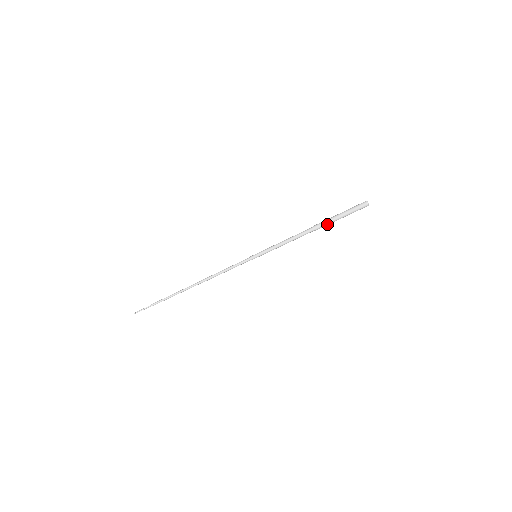
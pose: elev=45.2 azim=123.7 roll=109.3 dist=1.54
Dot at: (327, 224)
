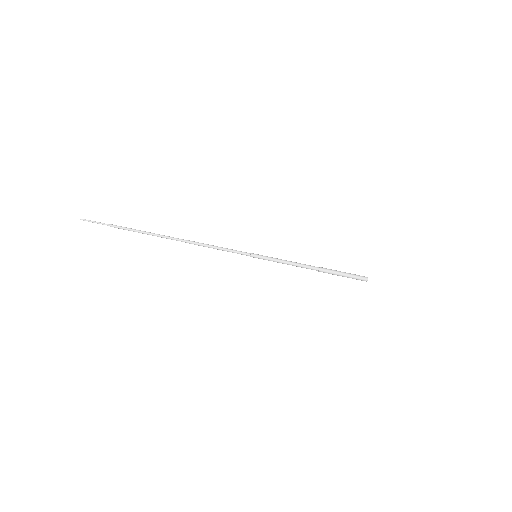
Dot at: (331, 272)
